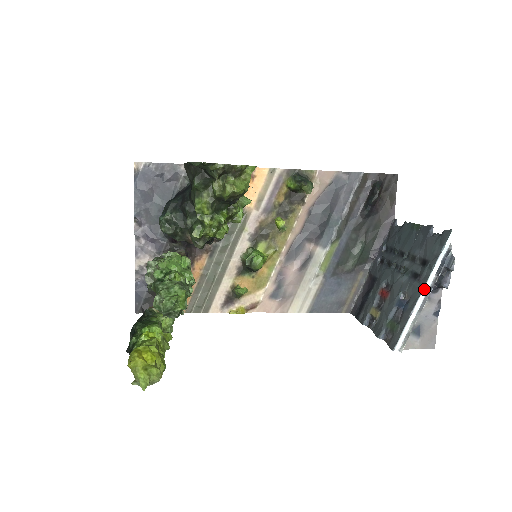
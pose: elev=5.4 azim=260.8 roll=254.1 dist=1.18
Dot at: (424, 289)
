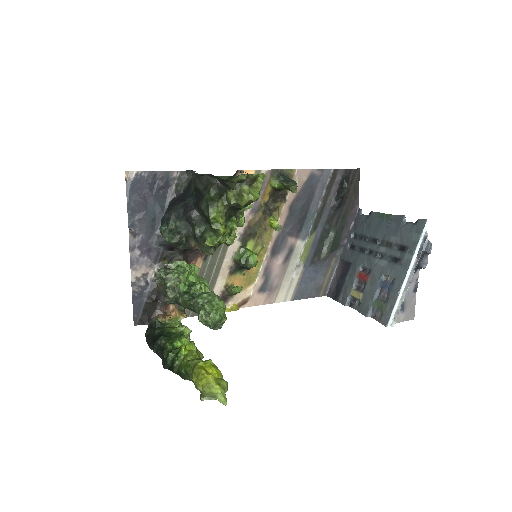
Dot at: (408, 271)
